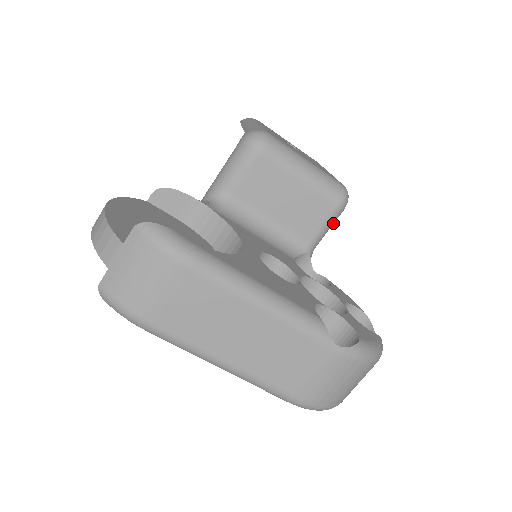
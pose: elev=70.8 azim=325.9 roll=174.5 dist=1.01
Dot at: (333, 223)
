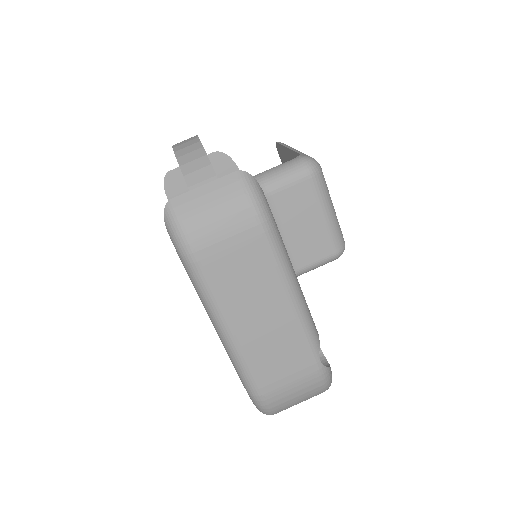
Dot at: (322, 265)
